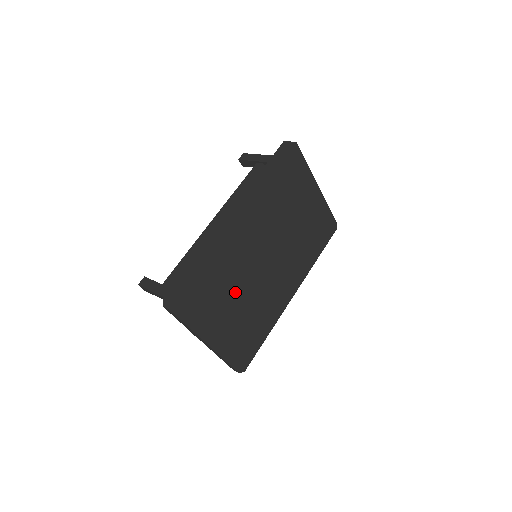
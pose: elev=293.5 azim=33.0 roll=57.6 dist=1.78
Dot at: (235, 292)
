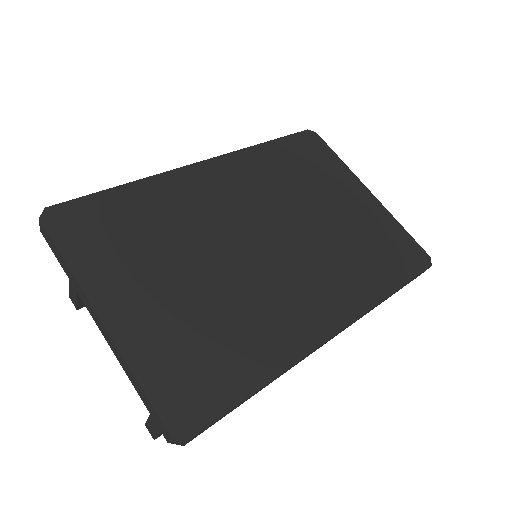
Dot at: (186, 257)
